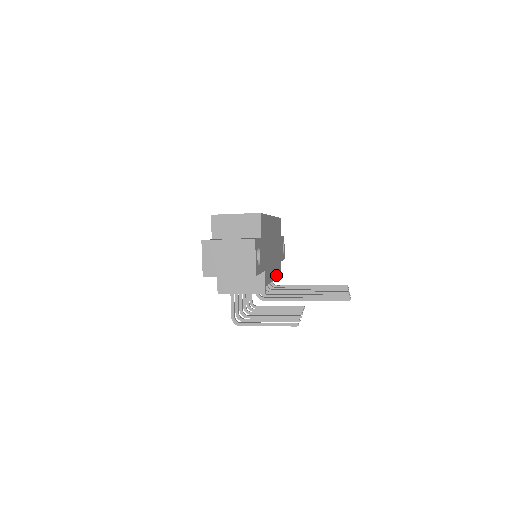
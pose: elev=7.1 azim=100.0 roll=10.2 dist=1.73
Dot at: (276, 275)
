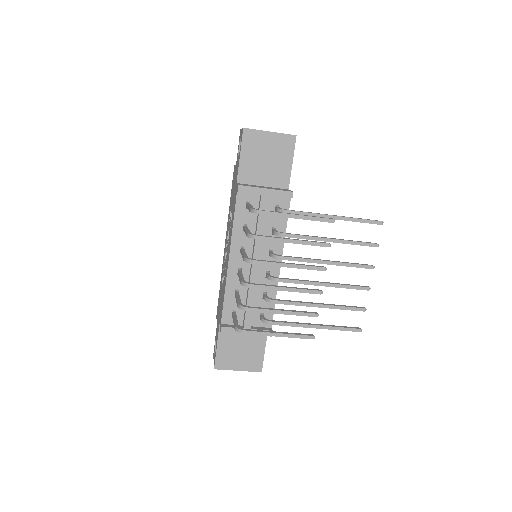
Dot at: (277, 285)
